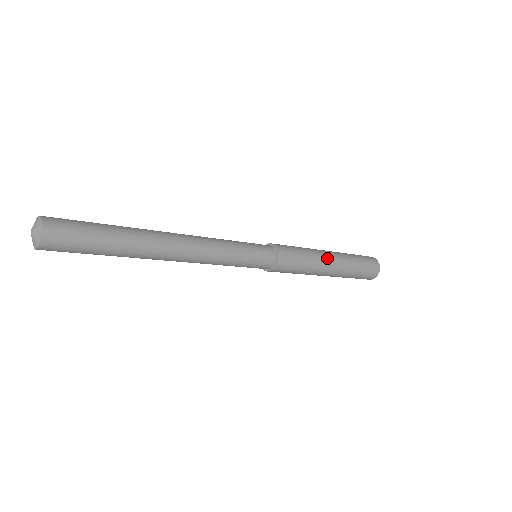
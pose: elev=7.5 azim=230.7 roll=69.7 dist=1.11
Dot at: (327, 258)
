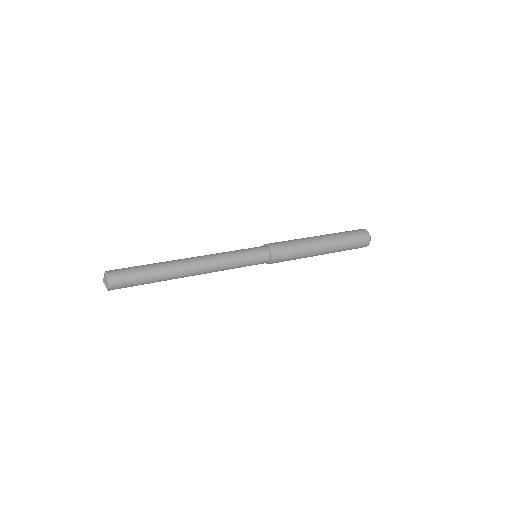
Dot at: (315, 242)
